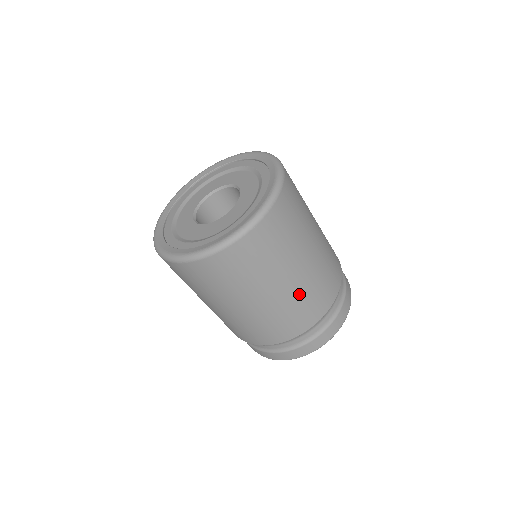
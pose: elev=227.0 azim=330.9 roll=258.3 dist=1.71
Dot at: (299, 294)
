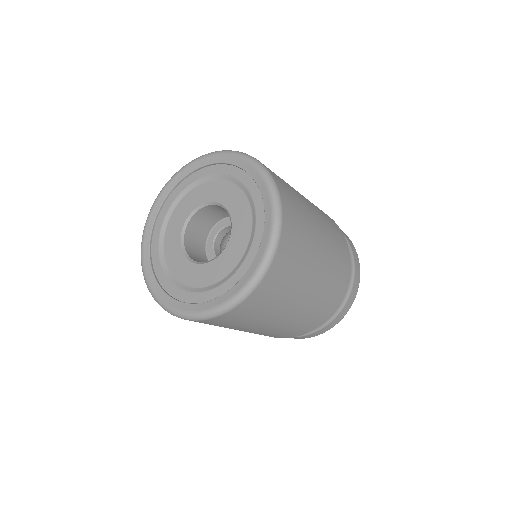
Dot at: (321, 291)
